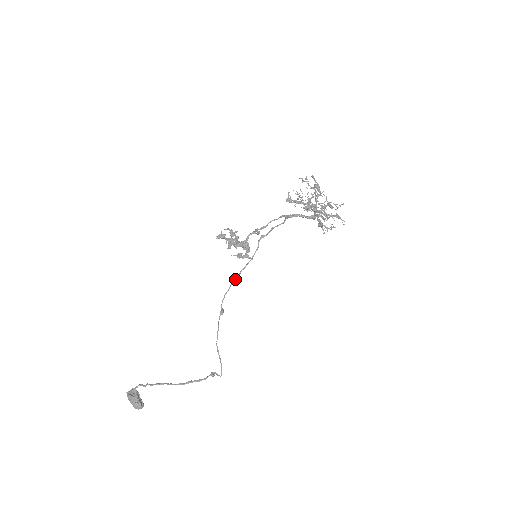
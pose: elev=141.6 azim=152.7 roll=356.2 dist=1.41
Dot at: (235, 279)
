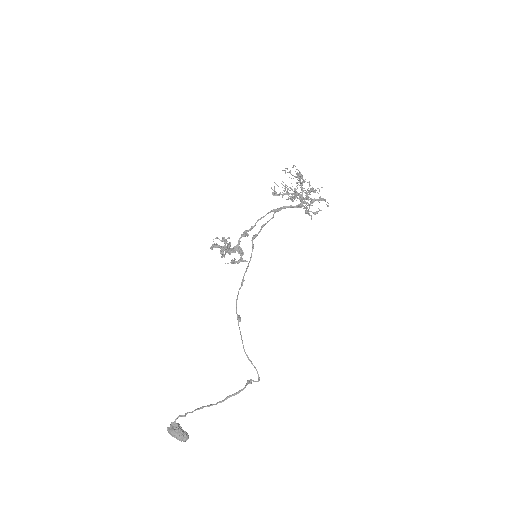
Dot at: (241, 284)
